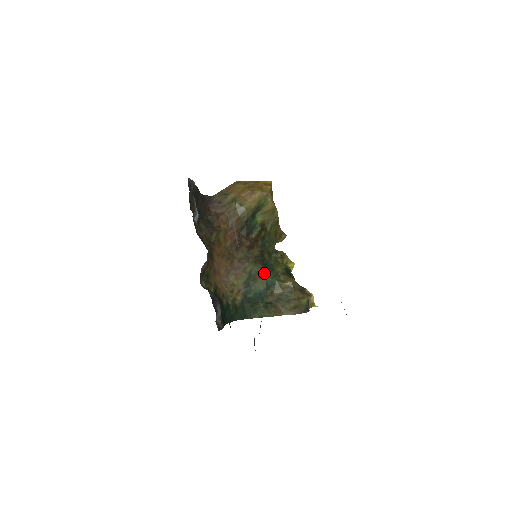
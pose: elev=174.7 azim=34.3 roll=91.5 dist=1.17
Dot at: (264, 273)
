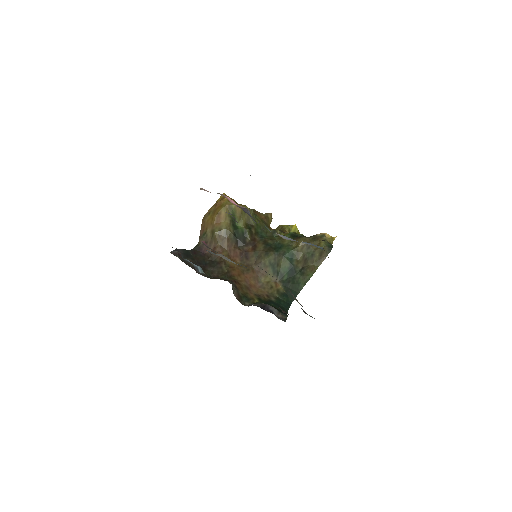
Dot at: (279, 254)
